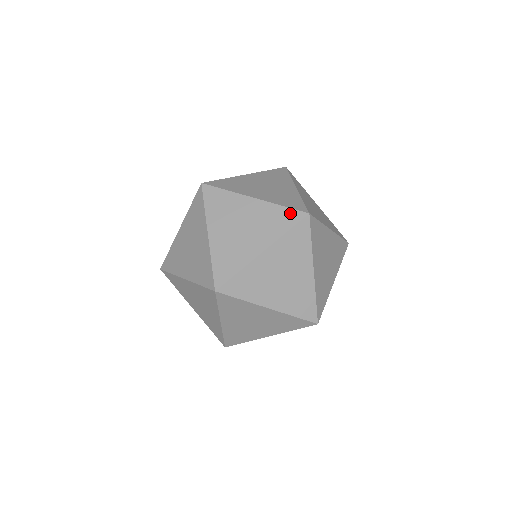
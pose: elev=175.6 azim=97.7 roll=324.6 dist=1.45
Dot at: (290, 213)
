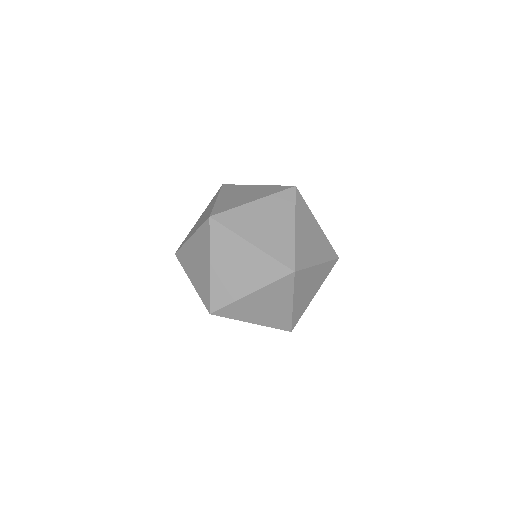
Dot at: (332, 250)
